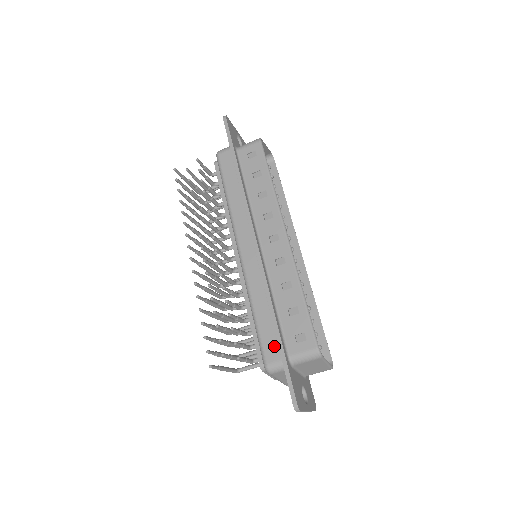
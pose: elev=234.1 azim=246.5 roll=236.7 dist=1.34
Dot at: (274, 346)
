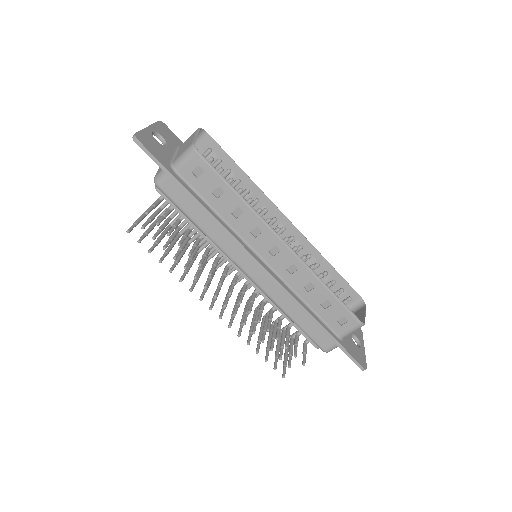
Dot at: (324, 337)
